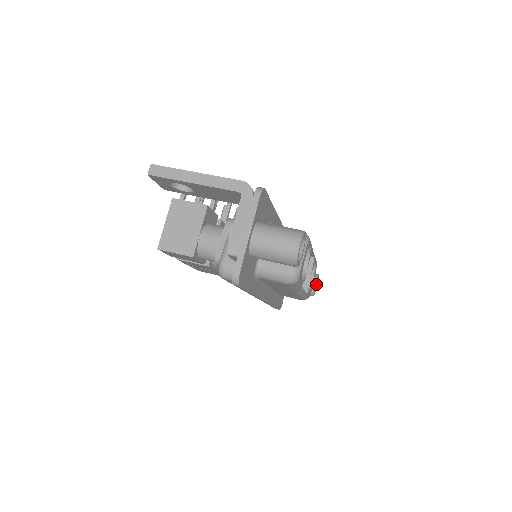
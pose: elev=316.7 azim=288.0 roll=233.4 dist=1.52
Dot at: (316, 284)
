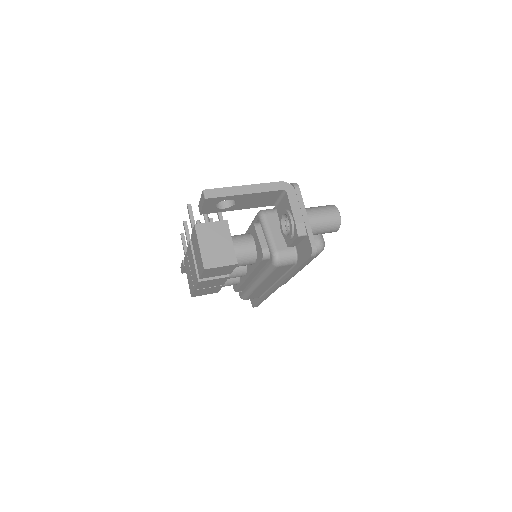
Dot at: occluded
